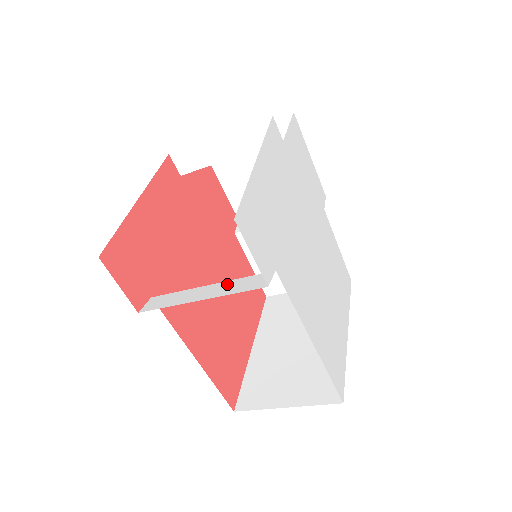
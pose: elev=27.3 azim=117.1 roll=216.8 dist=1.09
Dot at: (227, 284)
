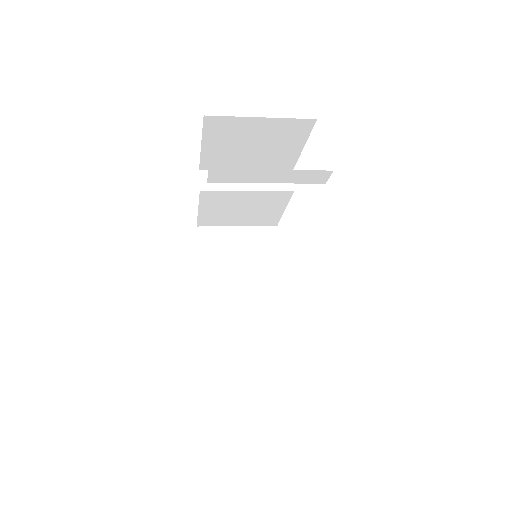
Dot at: (291, 340)
